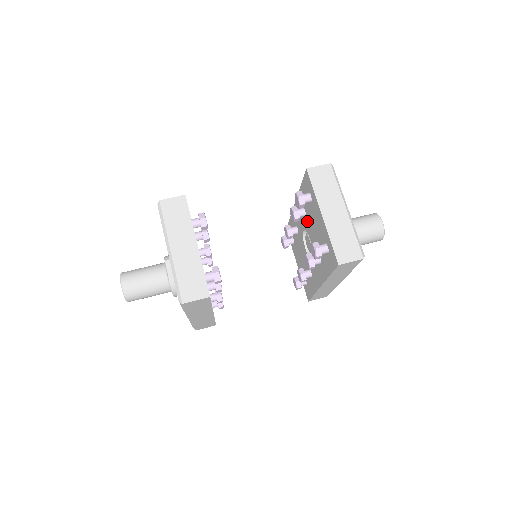
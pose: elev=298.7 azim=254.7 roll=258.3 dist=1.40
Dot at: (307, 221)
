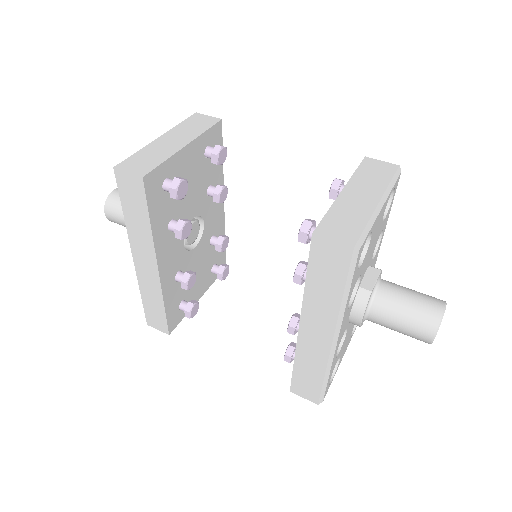
Dot at: occluded
